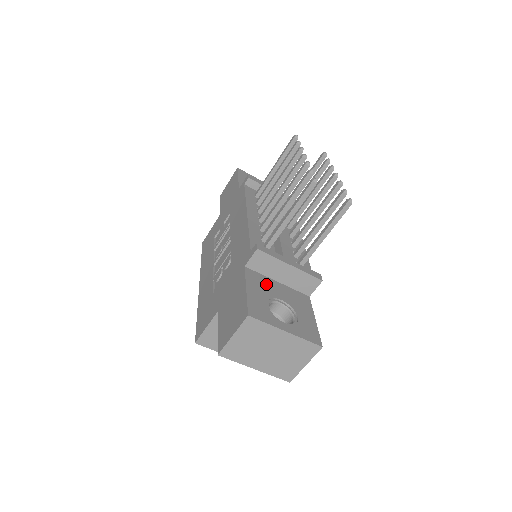
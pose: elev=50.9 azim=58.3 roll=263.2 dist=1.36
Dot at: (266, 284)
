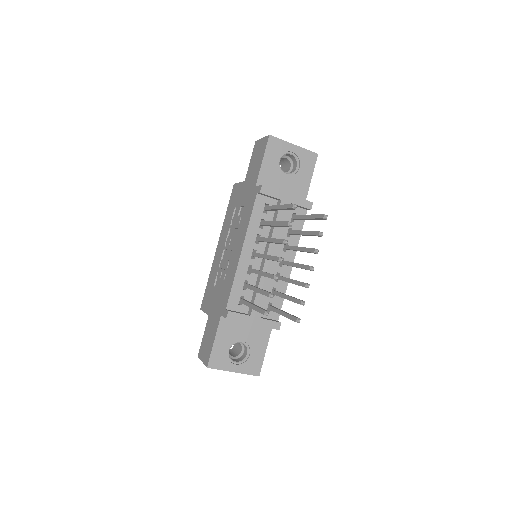
Dot at: (234, 328)
